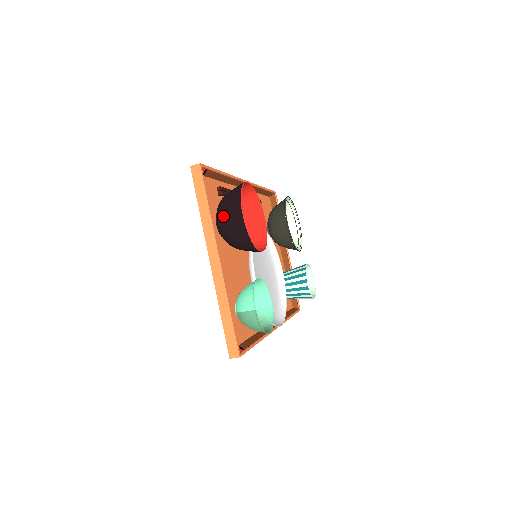
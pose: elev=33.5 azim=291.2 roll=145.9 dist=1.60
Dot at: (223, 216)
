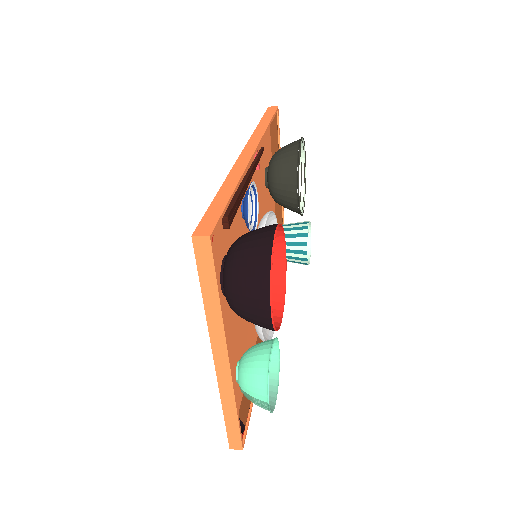
Dot at: (237, 296)
